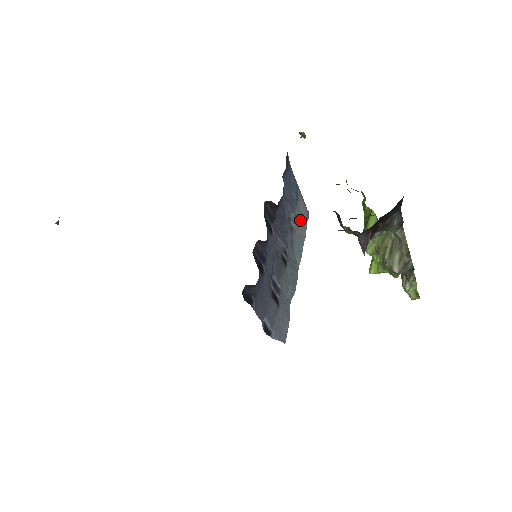
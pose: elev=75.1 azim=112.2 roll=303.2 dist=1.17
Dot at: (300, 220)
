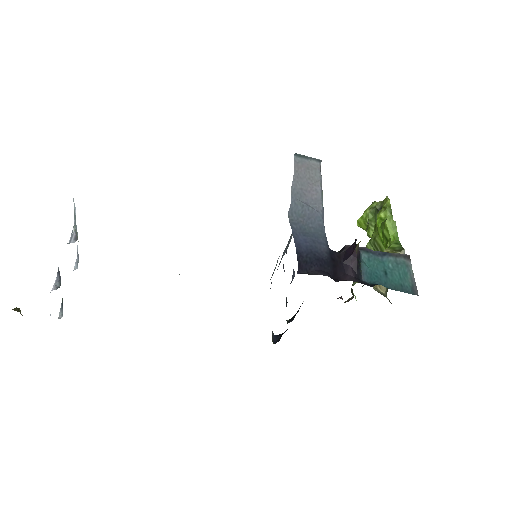
Dot at: occluded
